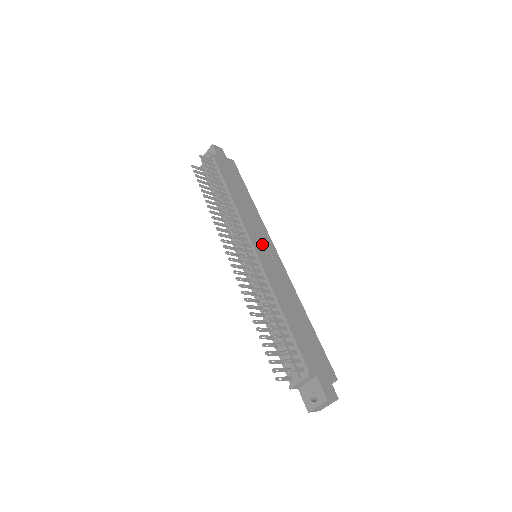
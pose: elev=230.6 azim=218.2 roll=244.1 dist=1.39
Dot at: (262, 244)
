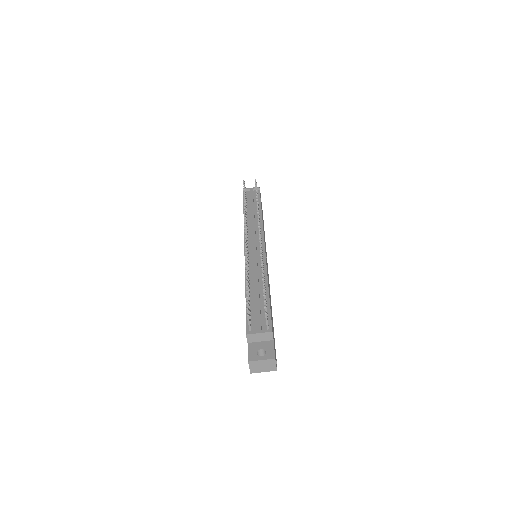
Dot at: occluded
